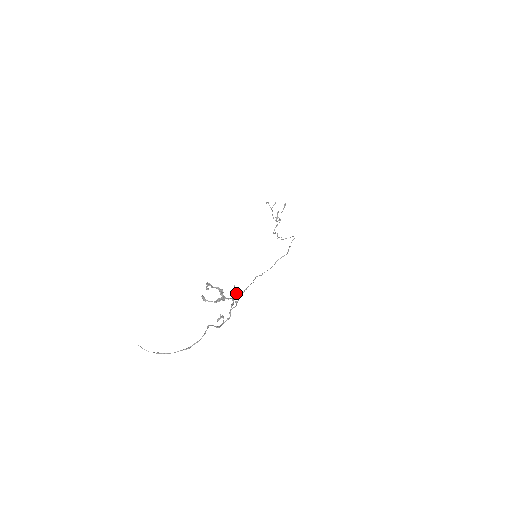
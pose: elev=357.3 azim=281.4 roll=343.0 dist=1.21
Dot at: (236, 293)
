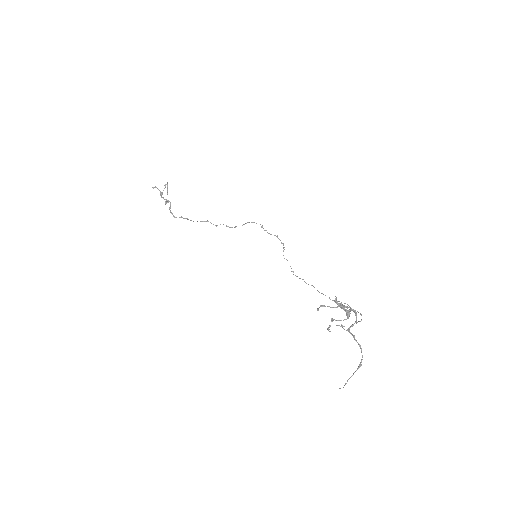
Dot at: (337, 302)
